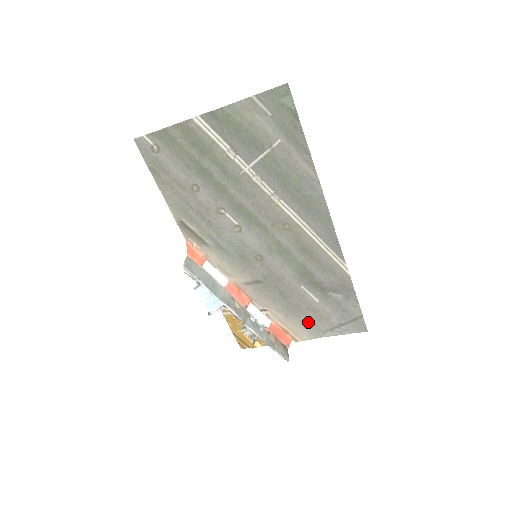
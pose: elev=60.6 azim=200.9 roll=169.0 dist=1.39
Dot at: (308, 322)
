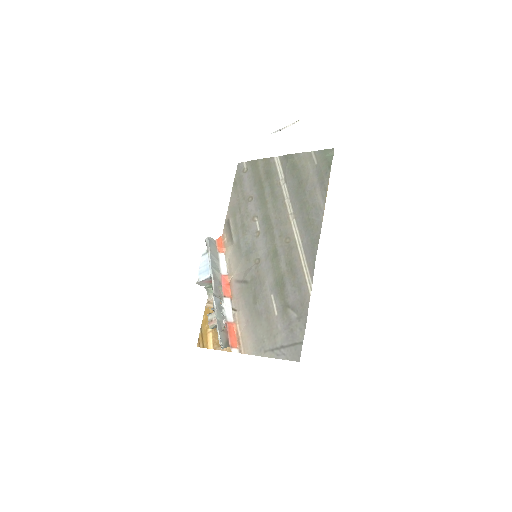
Dot at: (259, 335)
